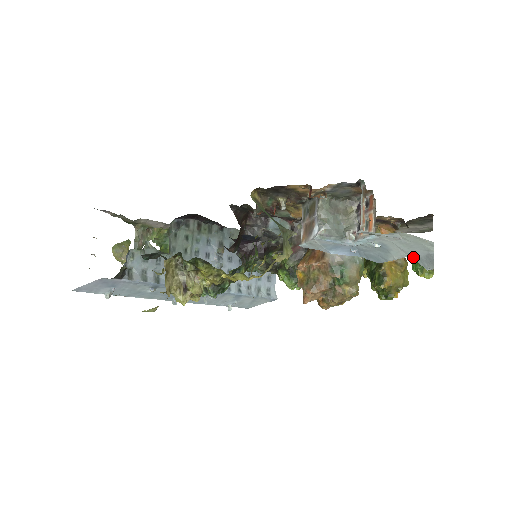
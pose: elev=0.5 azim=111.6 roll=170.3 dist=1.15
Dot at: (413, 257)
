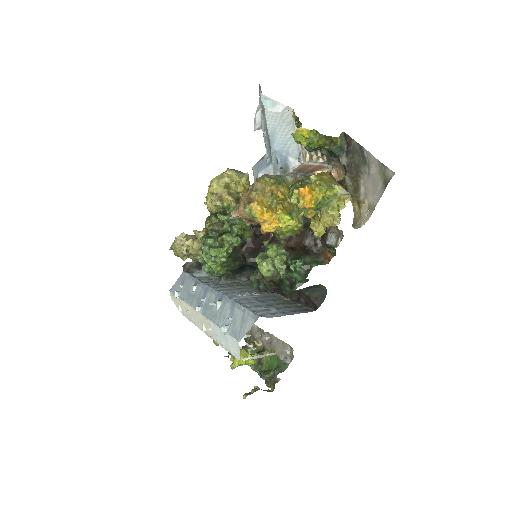
Dot at: (265, 109)
